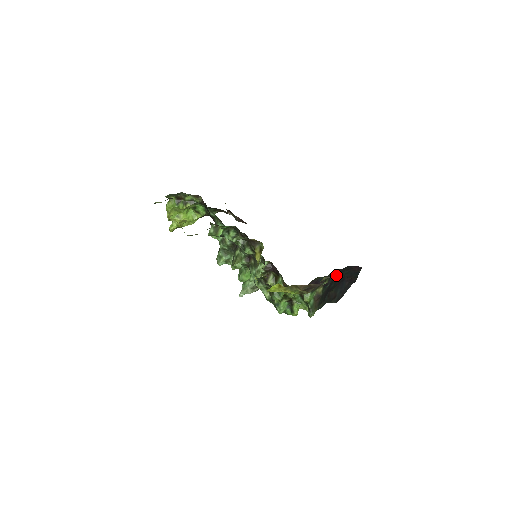
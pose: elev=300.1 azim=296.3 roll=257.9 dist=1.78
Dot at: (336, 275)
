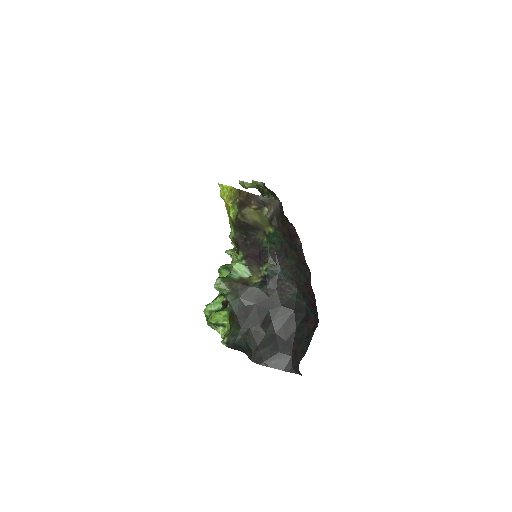
Dot at: (285, 292)
